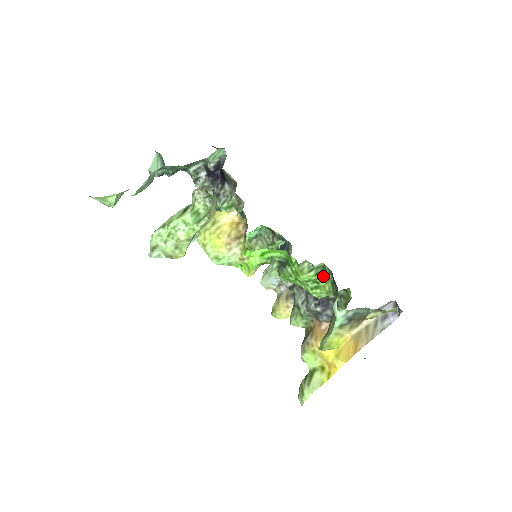
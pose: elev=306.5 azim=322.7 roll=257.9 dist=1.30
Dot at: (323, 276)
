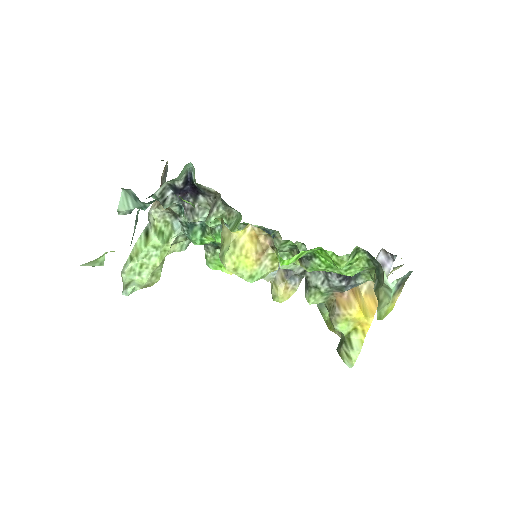
Dot at: (357, 257)
